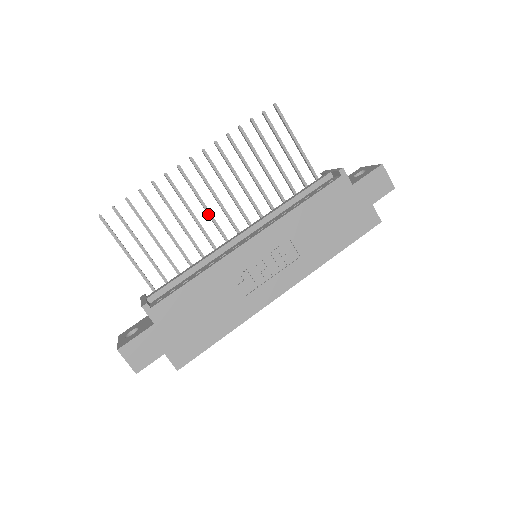
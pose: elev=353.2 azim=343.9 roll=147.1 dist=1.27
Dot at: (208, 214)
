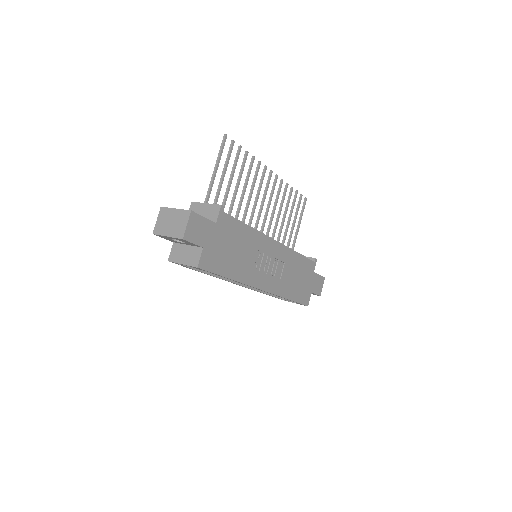
Dot at: (255, 206)
